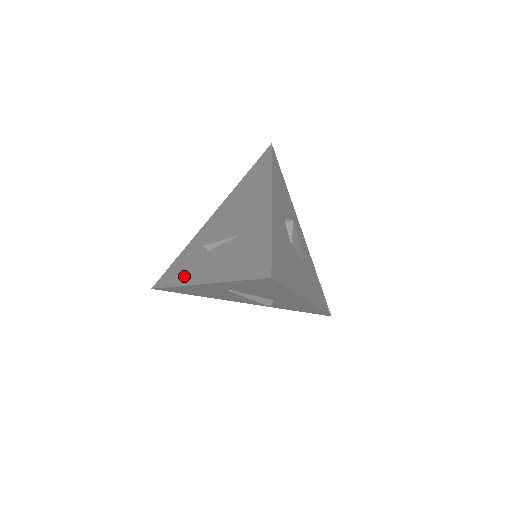
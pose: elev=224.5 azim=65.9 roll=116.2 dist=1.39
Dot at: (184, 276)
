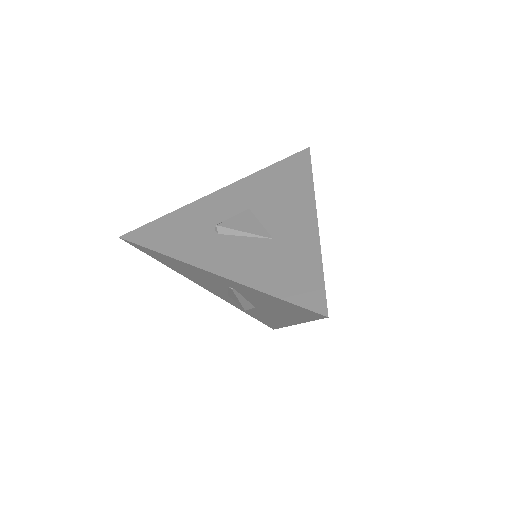
Dot at: (181, 248)
